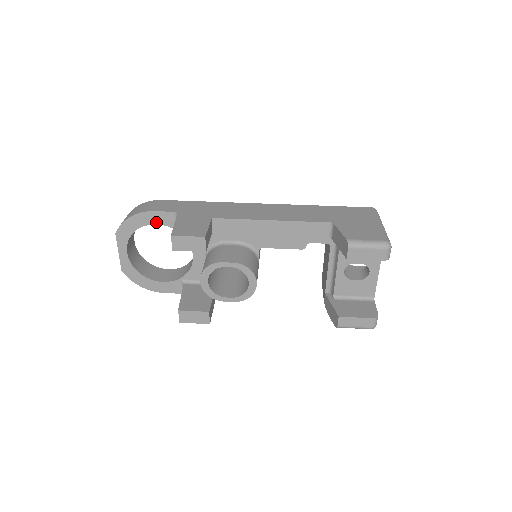
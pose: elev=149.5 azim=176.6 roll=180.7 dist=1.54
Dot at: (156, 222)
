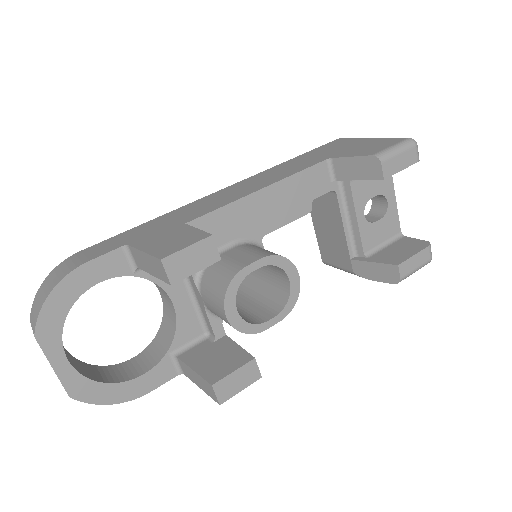
Dot at: (98, 279)
